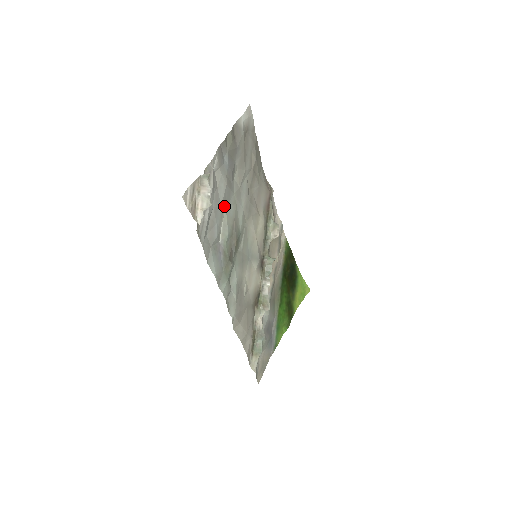
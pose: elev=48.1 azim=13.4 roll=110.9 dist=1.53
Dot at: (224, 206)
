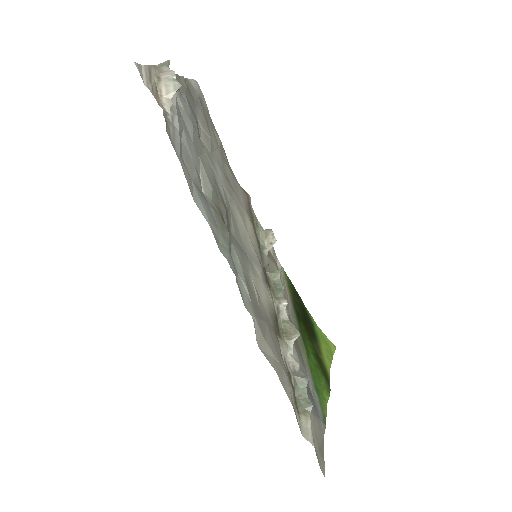
Dot at: (197, 151)
